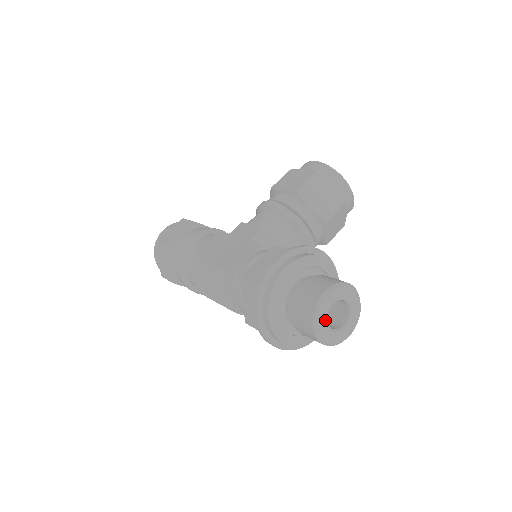
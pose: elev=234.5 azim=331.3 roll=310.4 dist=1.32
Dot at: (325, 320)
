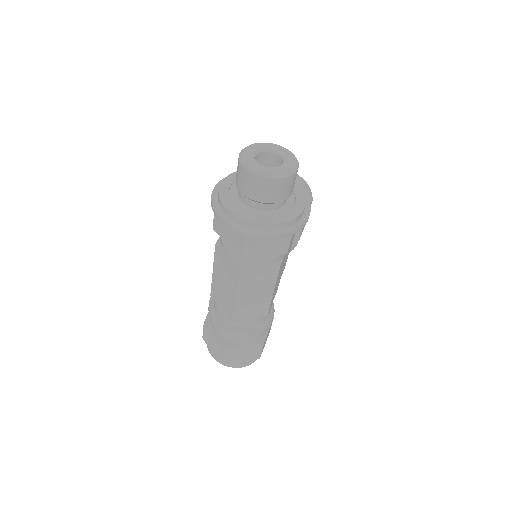
Dot at: (255, 163)
